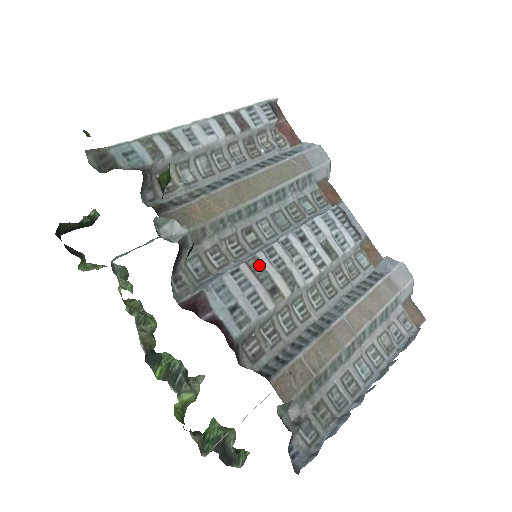
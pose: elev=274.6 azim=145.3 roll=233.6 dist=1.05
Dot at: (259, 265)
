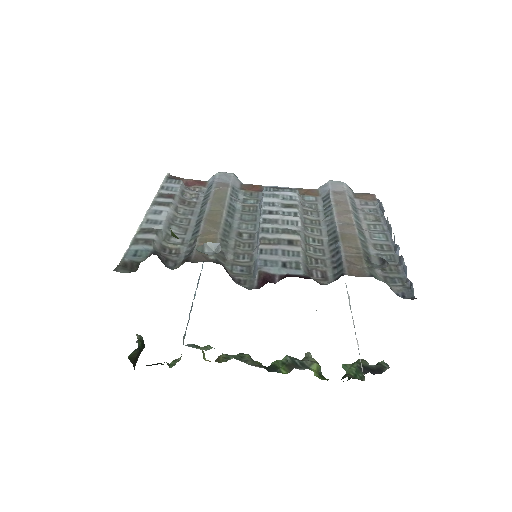
Dot at: (268, 240)
